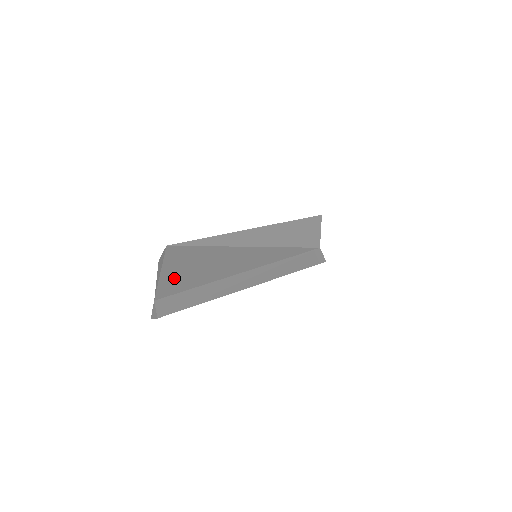
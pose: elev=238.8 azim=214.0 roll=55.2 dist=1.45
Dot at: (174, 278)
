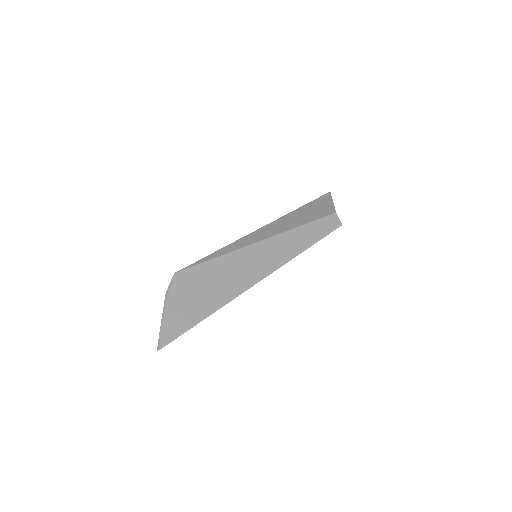
Dot at: (177, 308)
